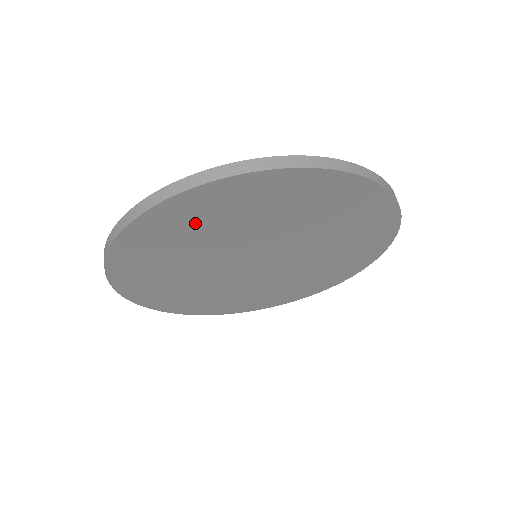
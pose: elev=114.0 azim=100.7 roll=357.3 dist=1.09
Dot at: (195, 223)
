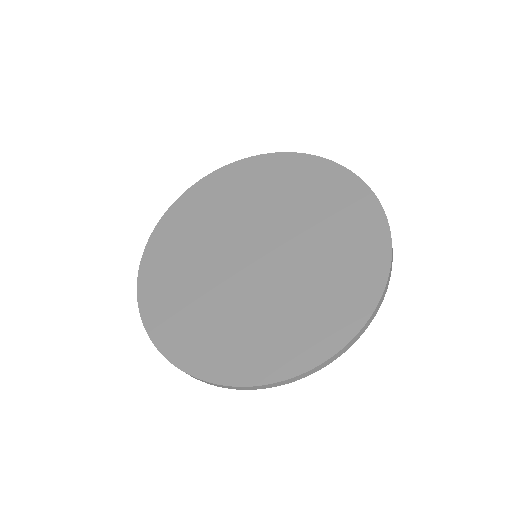
Dot at: (245, 184)
